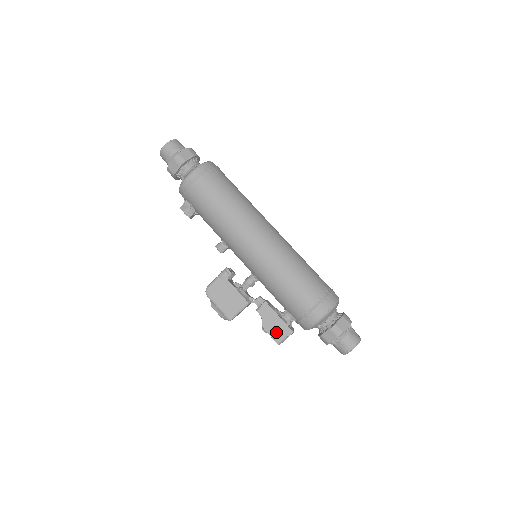
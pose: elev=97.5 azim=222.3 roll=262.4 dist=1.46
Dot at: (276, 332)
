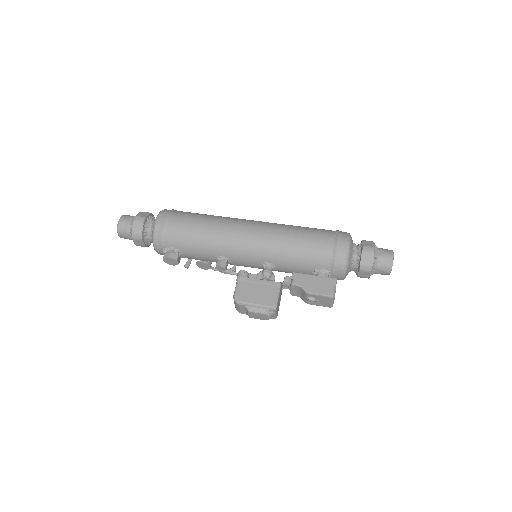
Dot at: (323, 289)
